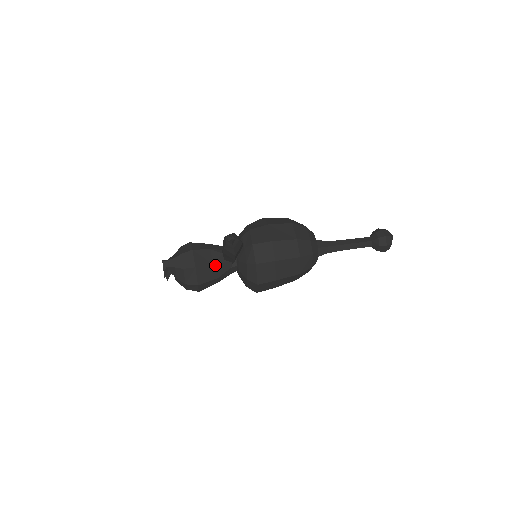
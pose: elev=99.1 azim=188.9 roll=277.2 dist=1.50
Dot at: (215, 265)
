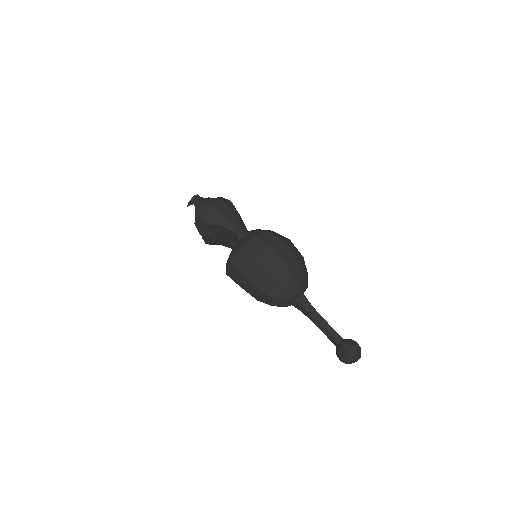
Dot at: occluded
